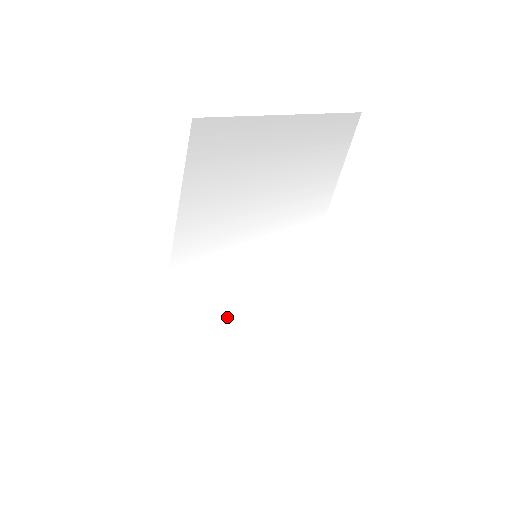
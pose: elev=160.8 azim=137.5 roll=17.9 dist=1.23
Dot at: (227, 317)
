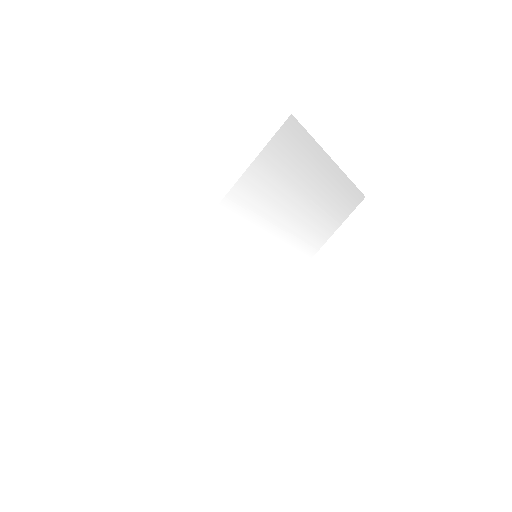
Dot at: (209, 296)
